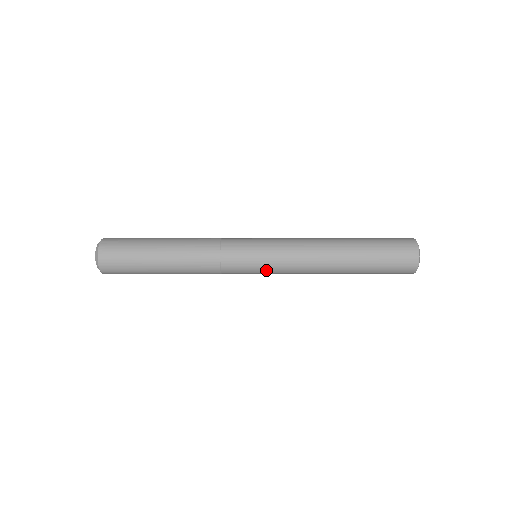
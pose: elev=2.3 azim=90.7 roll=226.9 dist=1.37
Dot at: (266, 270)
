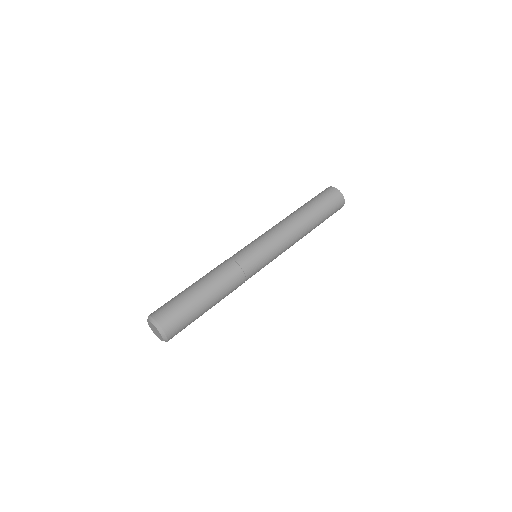
Dot at: occluded
